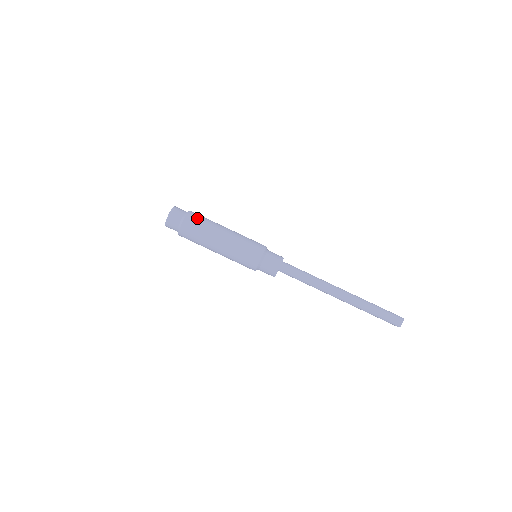
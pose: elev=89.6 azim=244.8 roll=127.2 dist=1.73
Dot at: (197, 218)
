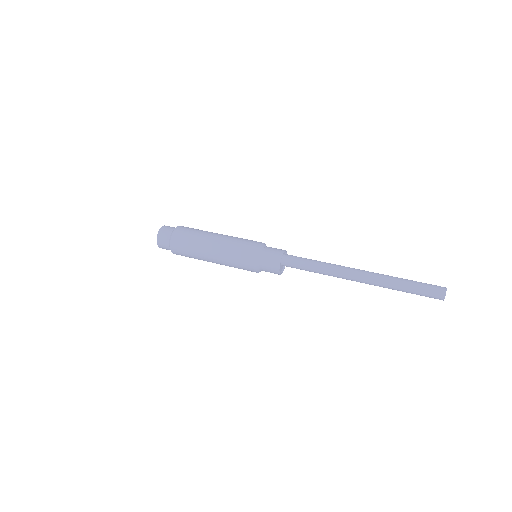
Dot at: occluded
